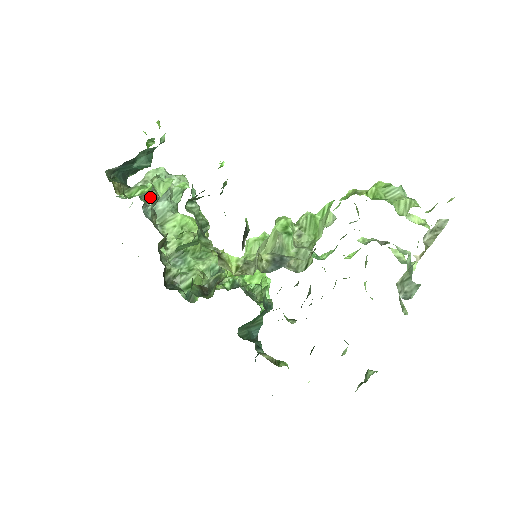
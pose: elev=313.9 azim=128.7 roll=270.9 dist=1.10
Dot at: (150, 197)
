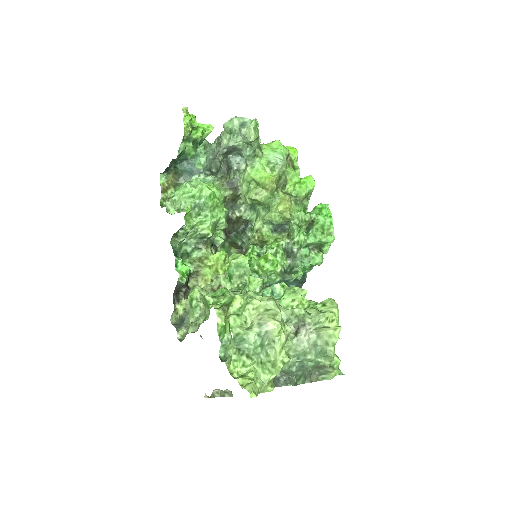
Dot at: (209, 171)
